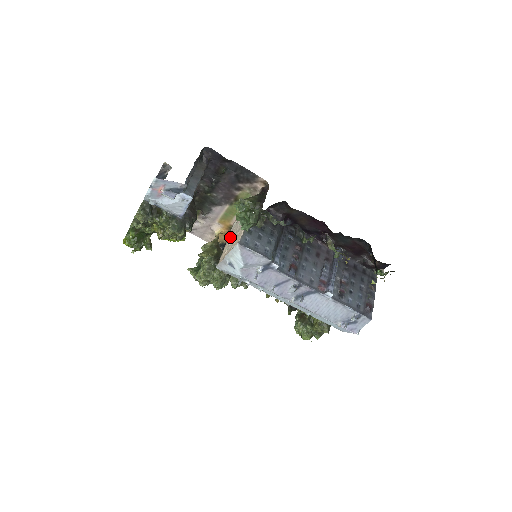
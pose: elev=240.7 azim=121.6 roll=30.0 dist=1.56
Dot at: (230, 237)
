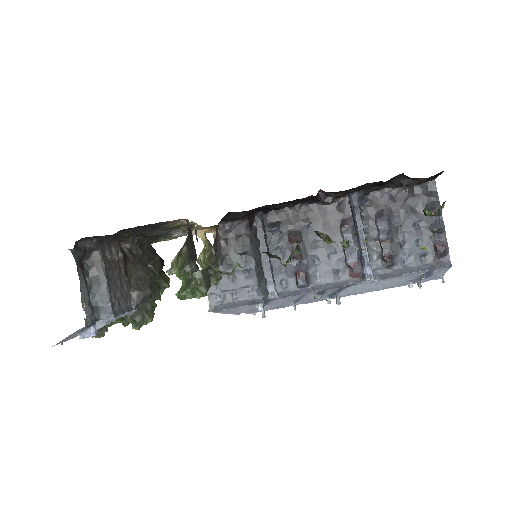
Dot at: occluded
